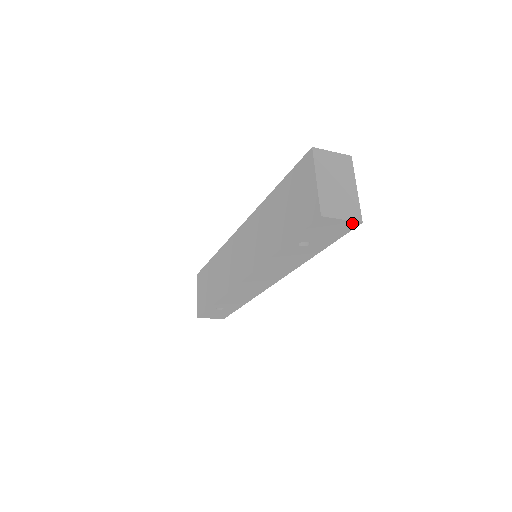
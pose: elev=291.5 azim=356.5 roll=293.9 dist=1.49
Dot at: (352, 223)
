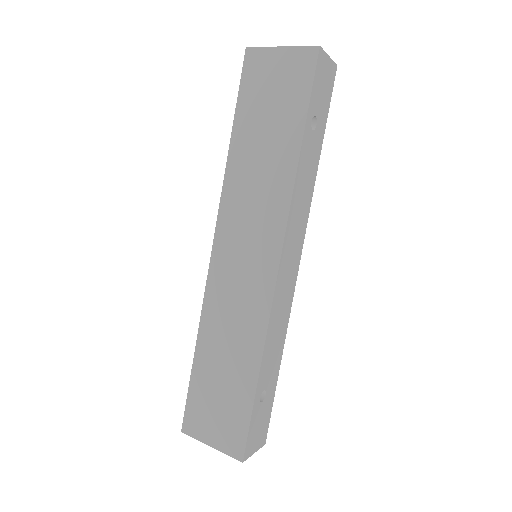
Dot at: (333, 67)
